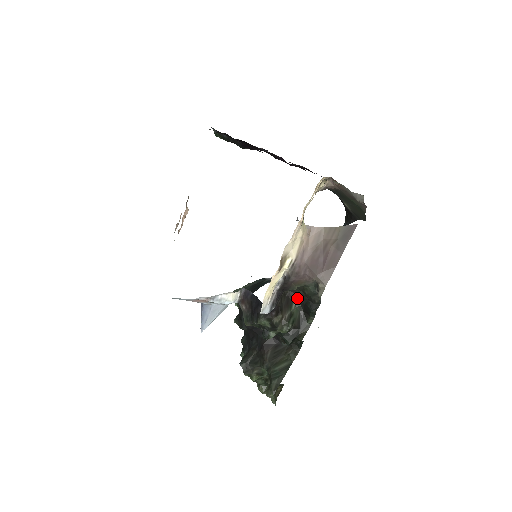
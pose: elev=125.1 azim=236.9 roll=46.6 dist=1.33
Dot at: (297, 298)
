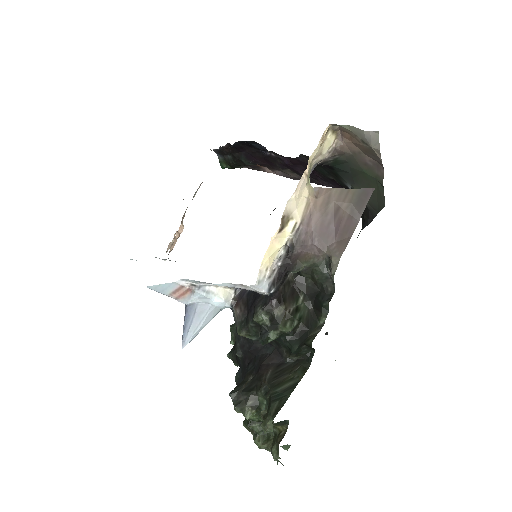
Dot at: (305, 291)
